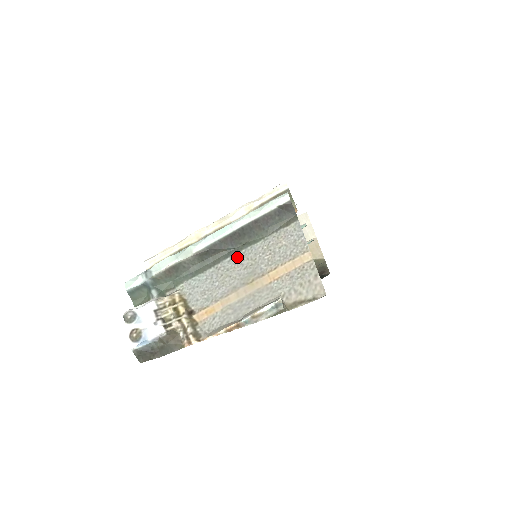
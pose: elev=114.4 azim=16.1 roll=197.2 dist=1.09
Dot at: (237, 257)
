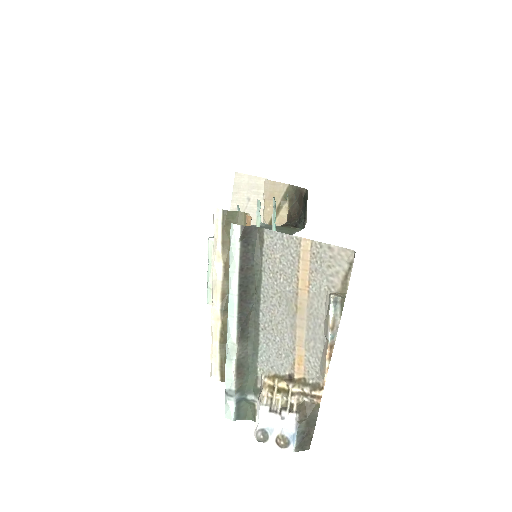
Dot at: (264, 306)
